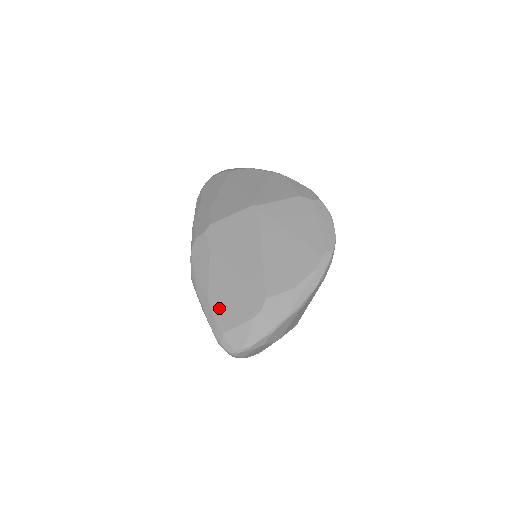
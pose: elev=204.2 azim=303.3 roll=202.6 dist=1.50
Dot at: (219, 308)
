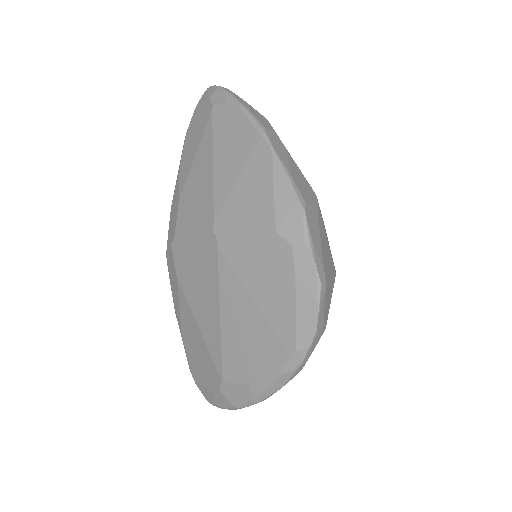
Dot at: (190, 354)
